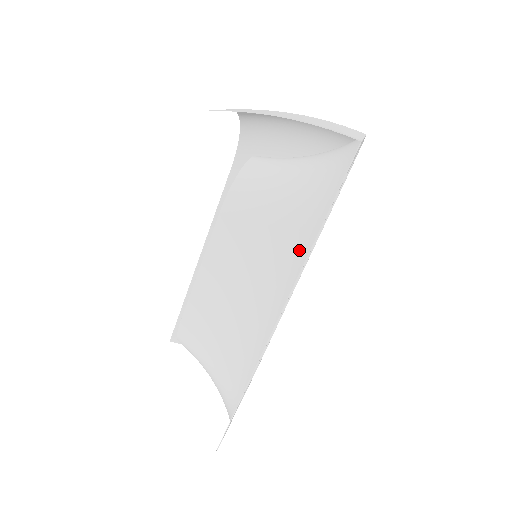
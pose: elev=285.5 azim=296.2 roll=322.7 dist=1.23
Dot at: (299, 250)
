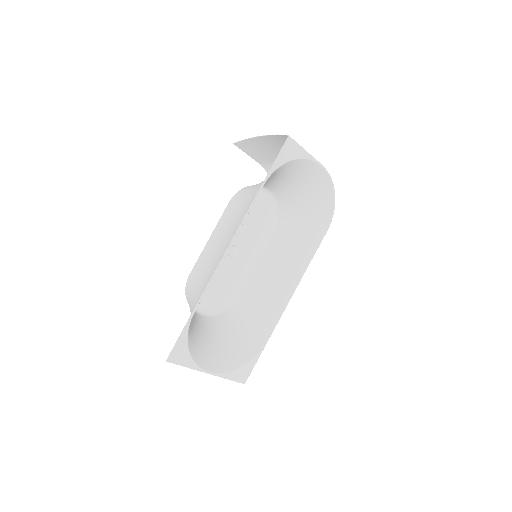
Dot at: occluded
